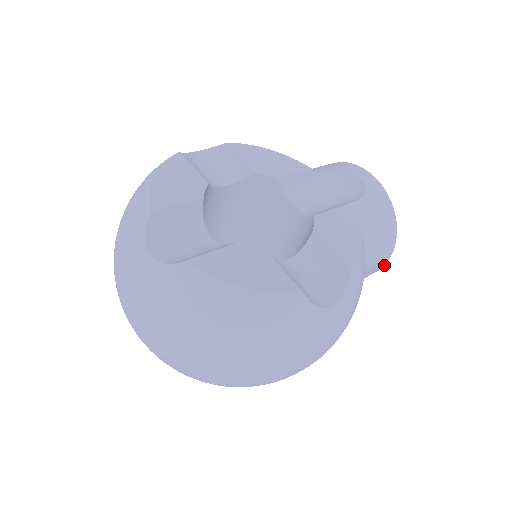
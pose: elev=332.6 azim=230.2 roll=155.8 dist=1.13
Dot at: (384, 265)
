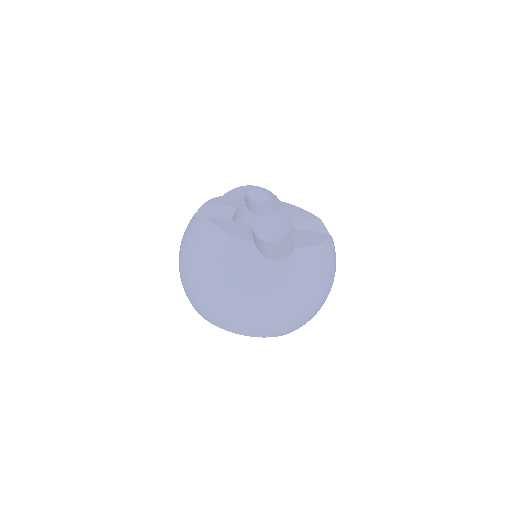
Dot at: occluded
